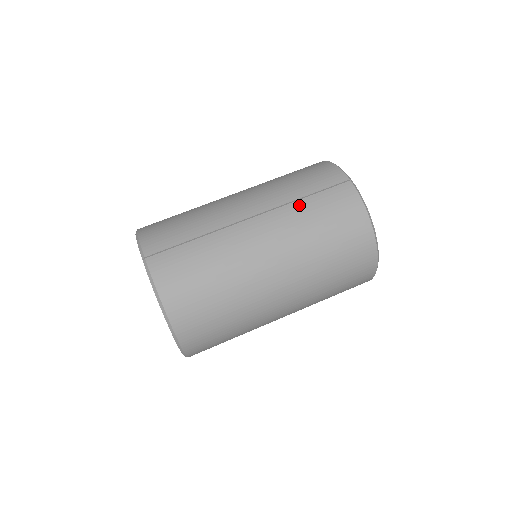
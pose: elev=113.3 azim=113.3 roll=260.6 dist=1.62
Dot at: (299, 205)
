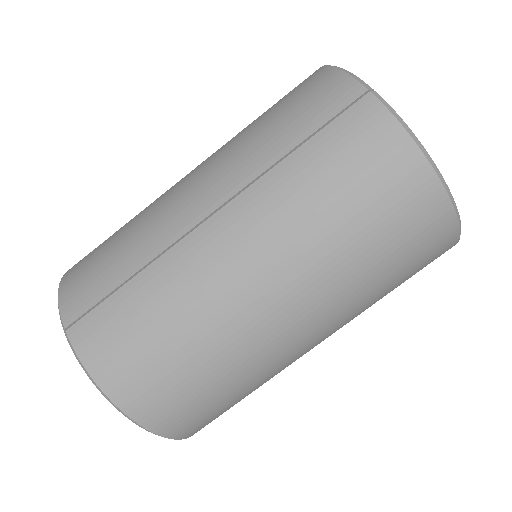
Dot at: (285, 169)
